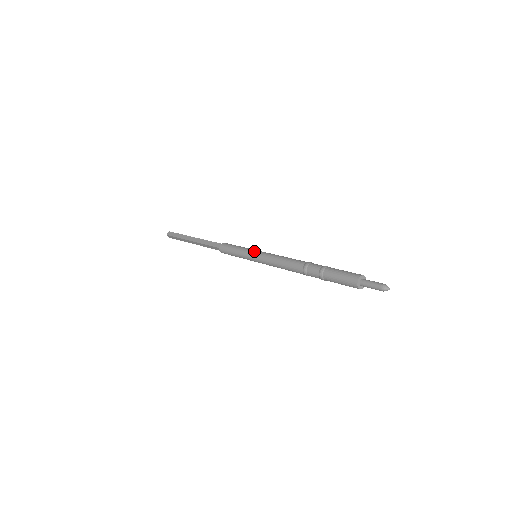
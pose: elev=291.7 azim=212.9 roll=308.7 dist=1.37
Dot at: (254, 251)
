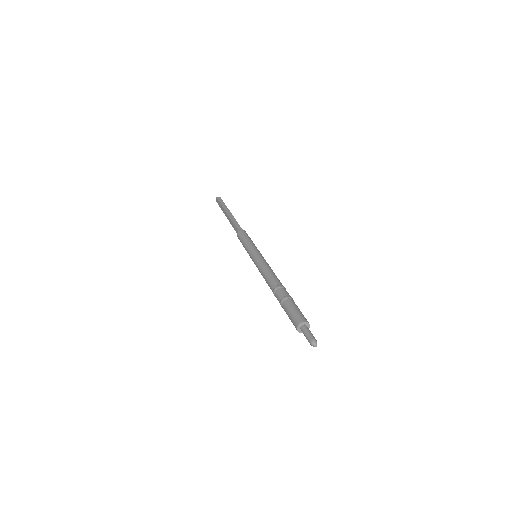
Dot at: (258, 251)
